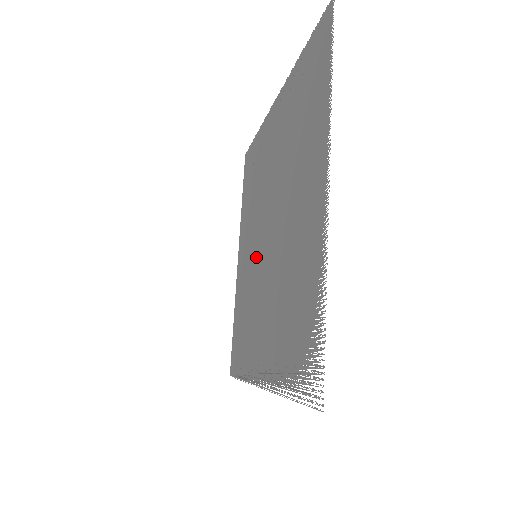
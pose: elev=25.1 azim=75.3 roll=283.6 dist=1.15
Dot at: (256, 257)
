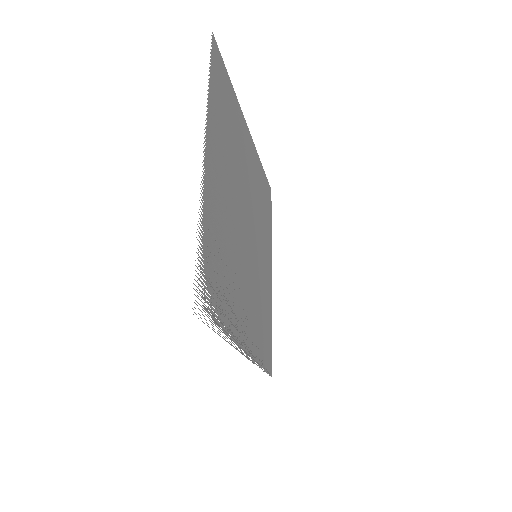
Dot at: (254, 256)
